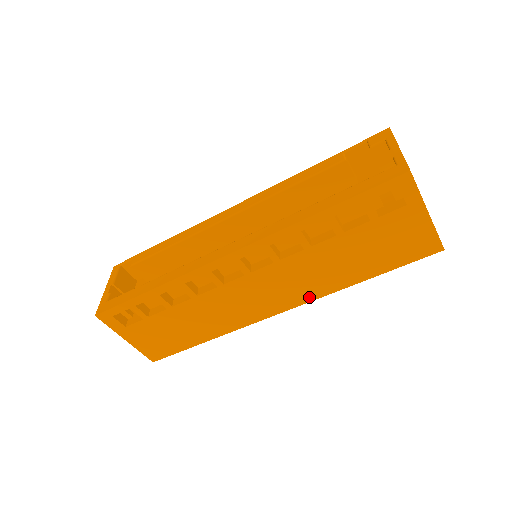
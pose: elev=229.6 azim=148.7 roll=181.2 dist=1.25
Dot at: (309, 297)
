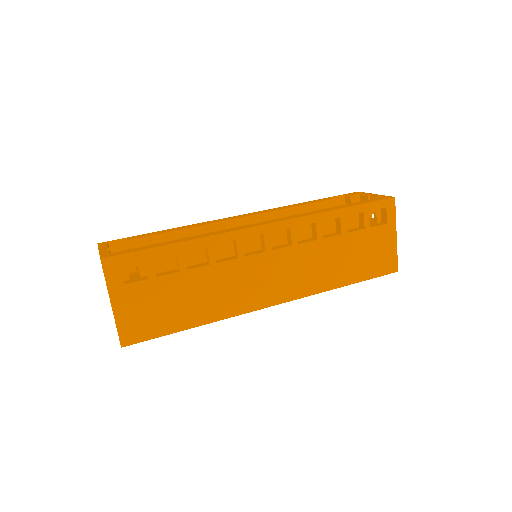
Dot at: (303, 292)
